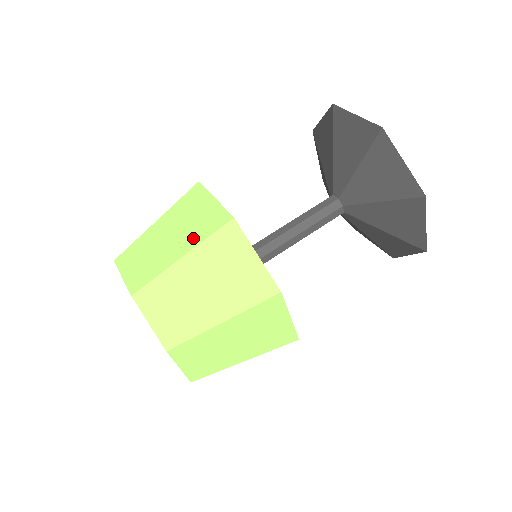
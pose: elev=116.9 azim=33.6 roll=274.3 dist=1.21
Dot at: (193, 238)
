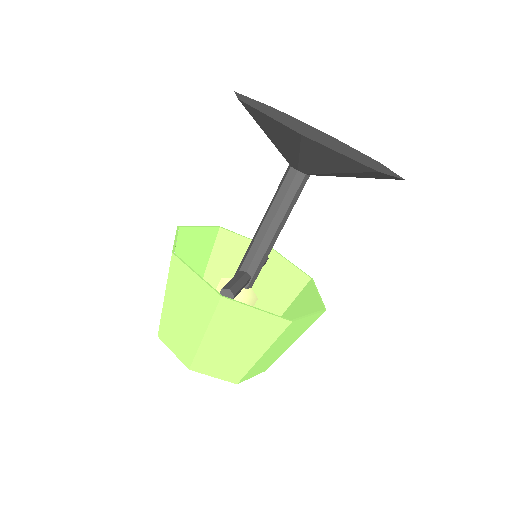
Dot at: (202, 317)
